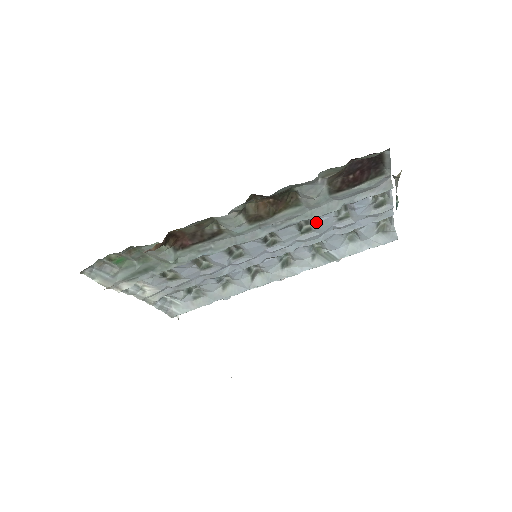
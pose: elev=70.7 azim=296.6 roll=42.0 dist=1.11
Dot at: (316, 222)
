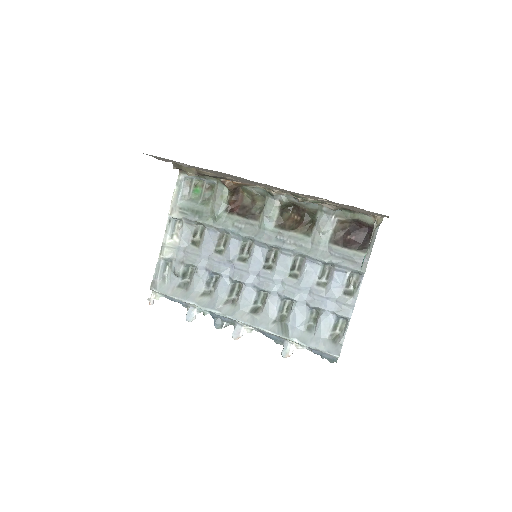
Dot at: (306, 267)
